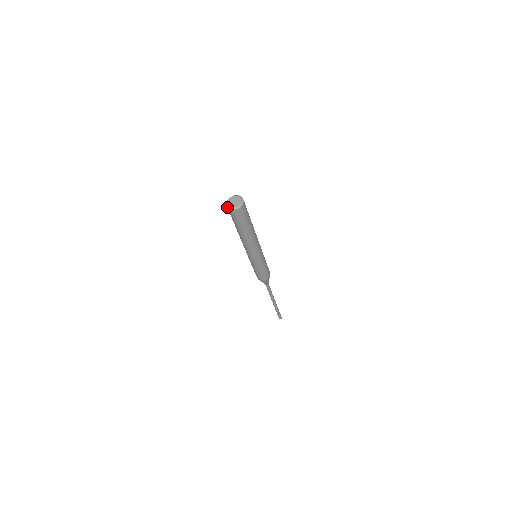
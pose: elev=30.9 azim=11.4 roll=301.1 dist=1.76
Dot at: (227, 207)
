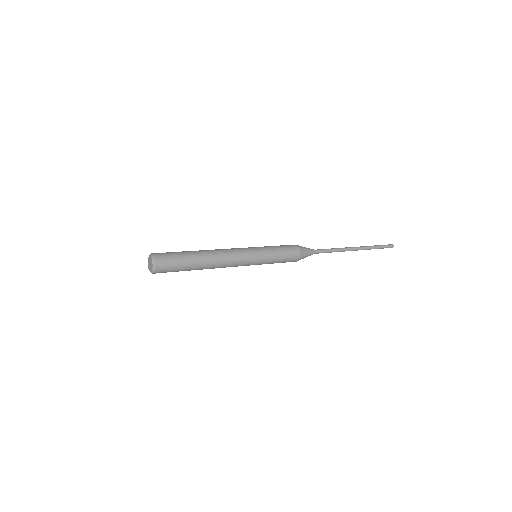
Dot at: occluded
